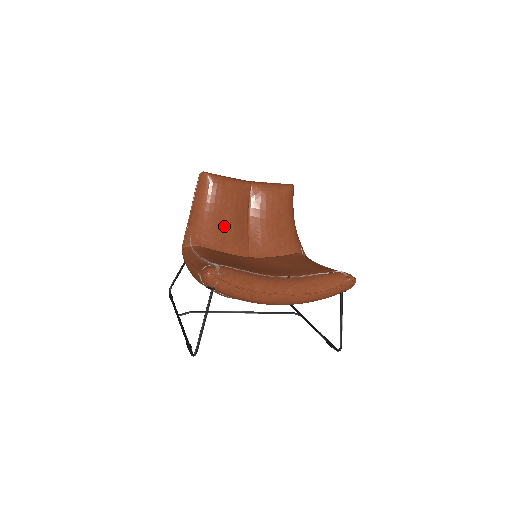
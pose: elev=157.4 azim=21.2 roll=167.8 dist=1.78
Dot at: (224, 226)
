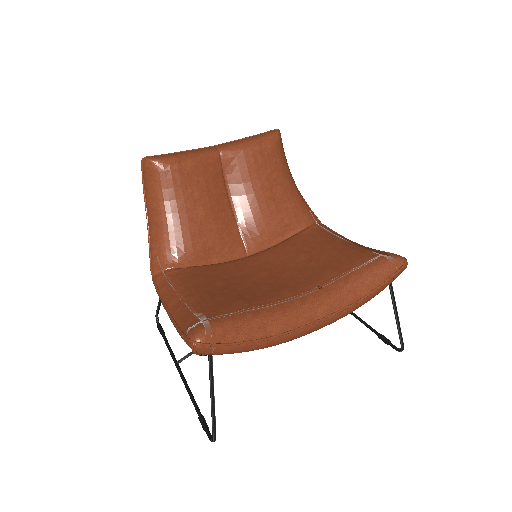
Dot at: (200, 227)
